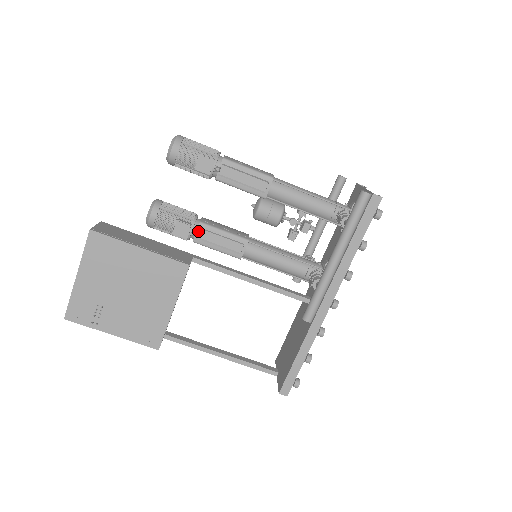
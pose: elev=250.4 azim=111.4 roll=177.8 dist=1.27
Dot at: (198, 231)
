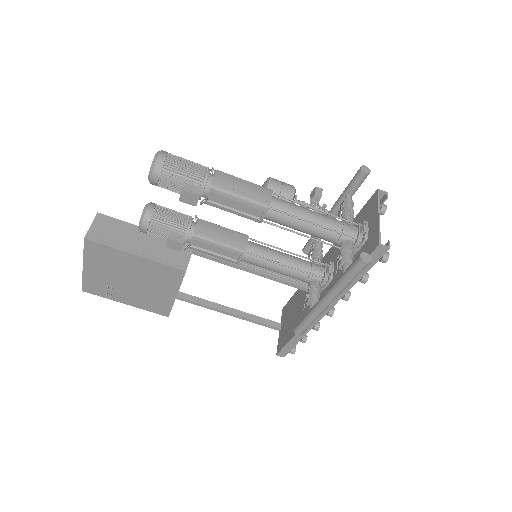
Dot at: (192, 241)
